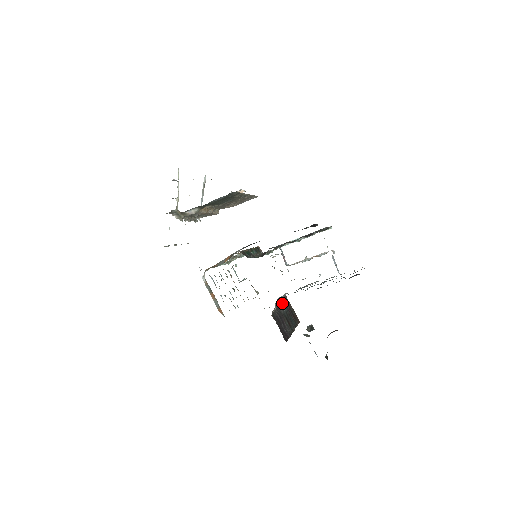
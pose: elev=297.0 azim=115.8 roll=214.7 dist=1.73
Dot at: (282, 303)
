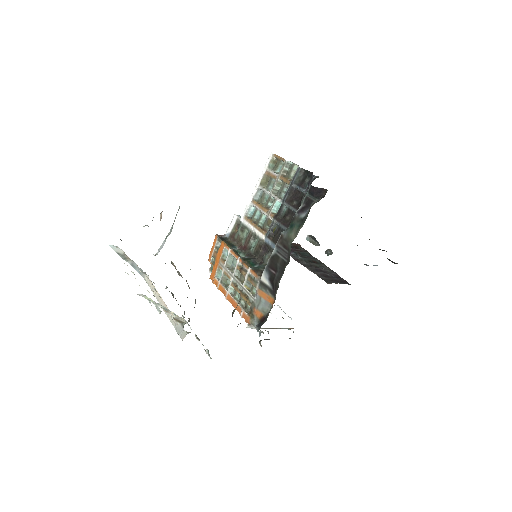
Dot at: (290, 254)
